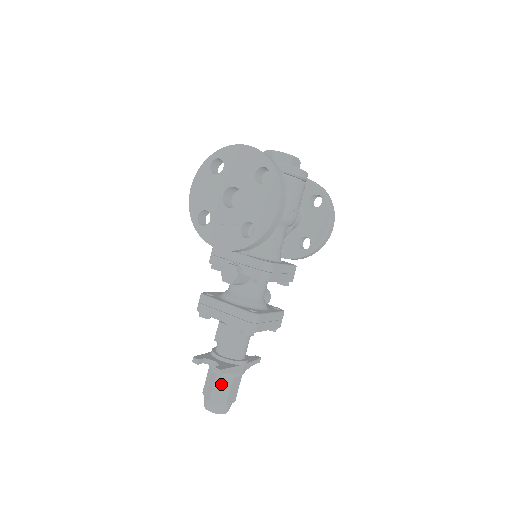
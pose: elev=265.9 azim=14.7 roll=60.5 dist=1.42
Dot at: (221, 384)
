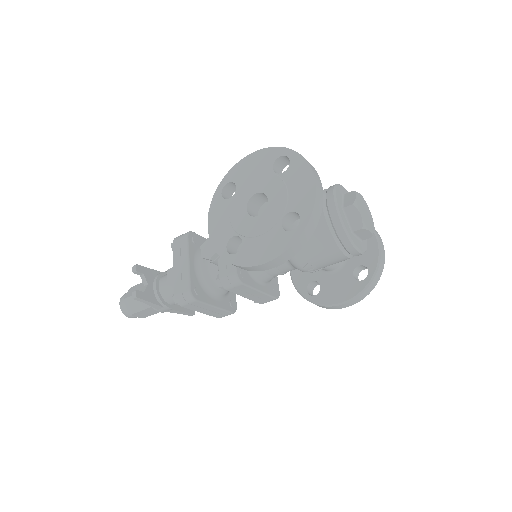
Dot at: occluded
